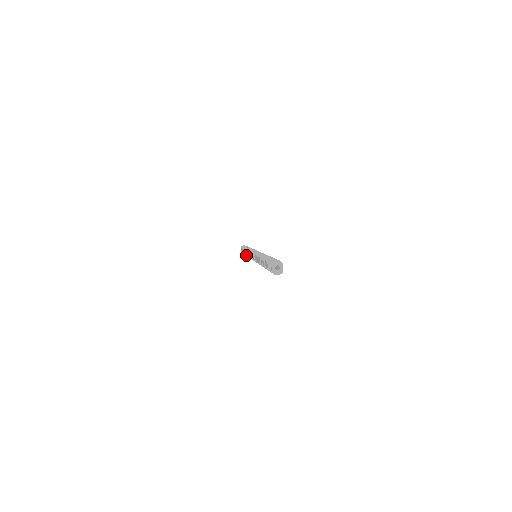
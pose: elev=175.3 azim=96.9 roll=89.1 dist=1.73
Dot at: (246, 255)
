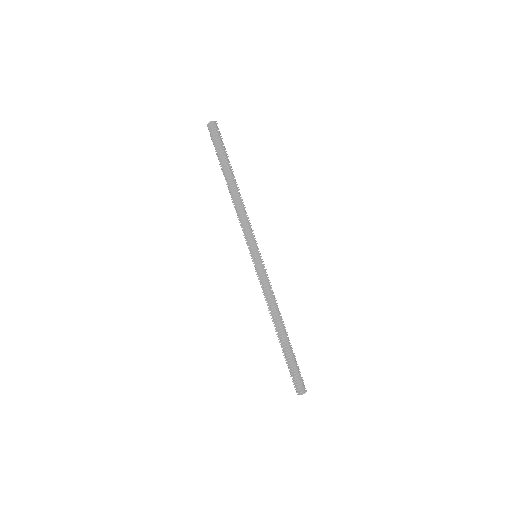
Dot at: occluded
